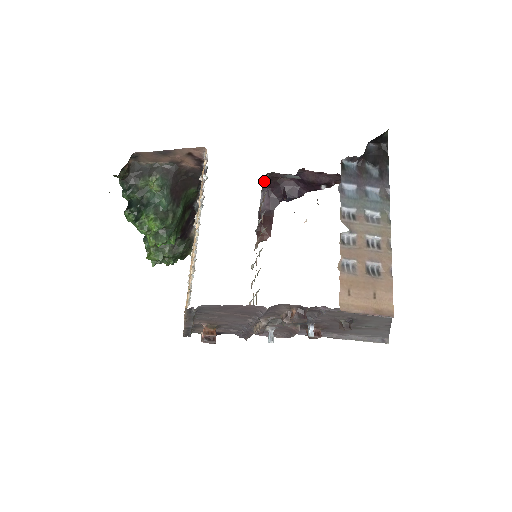
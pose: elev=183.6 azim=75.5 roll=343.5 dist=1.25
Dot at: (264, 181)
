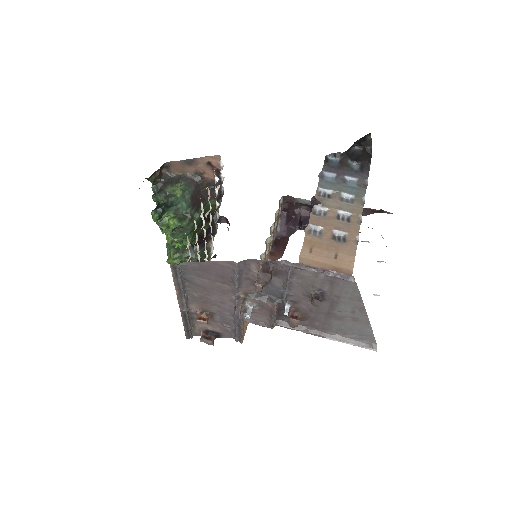
Dot at: (283, 211)
